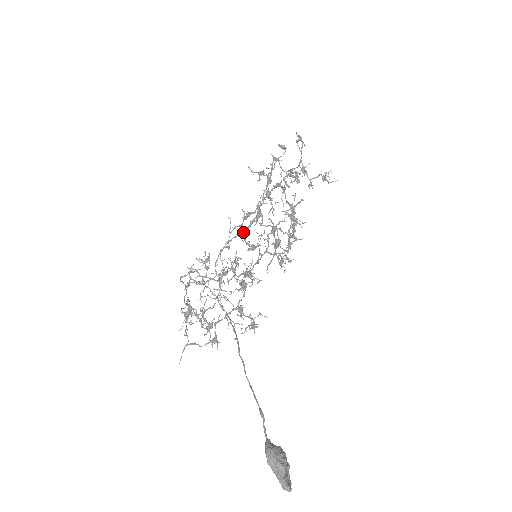
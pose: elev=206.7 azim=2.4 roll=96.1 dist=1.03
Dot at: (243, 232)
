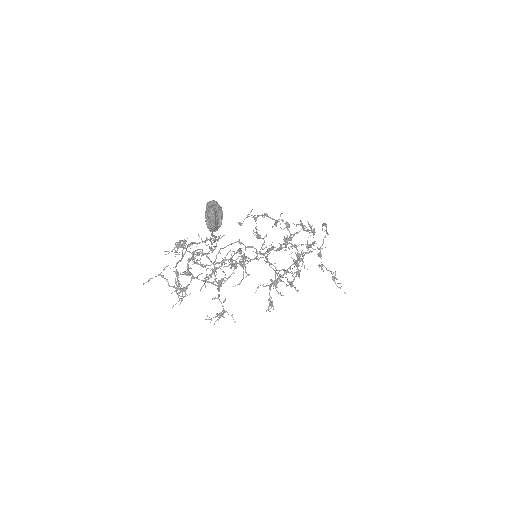
Dot at: occluded
